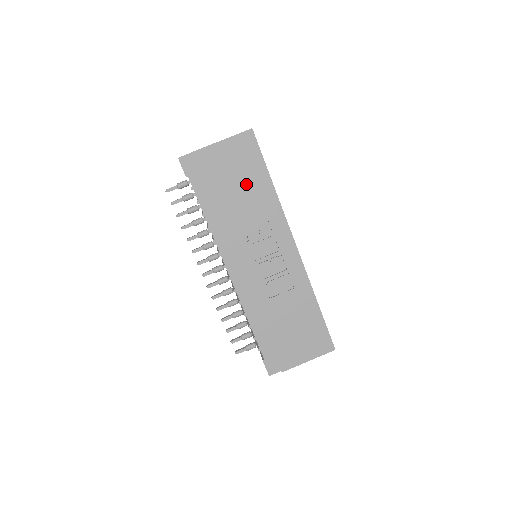
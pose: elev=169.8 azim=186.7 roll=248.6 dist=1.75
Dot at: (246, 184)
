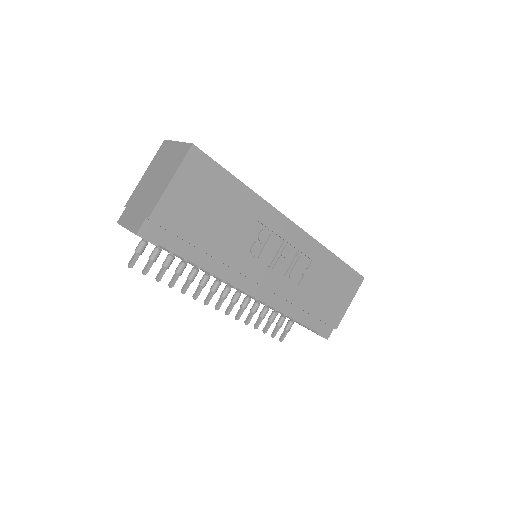
Dot at: (221, 206)
